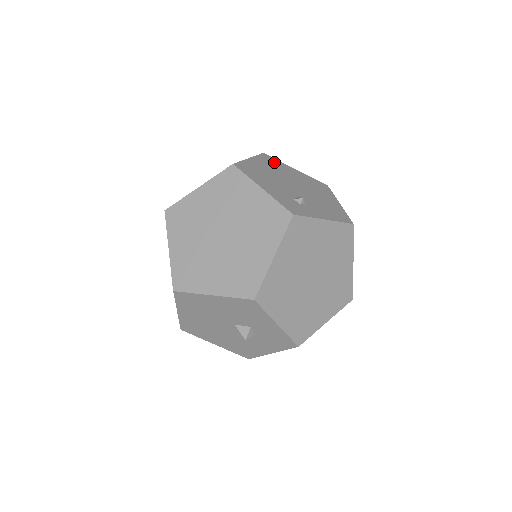
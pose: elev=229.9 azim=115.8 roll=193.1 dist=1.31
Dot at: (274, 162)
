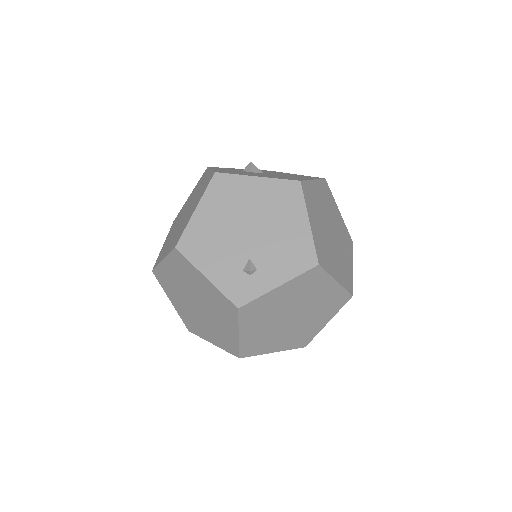
Dot at: (227, 187)
